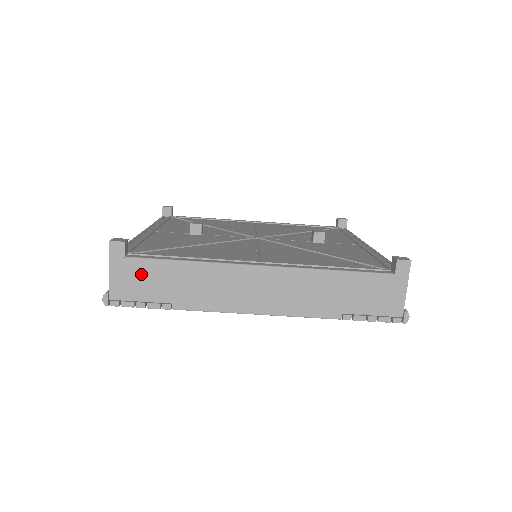
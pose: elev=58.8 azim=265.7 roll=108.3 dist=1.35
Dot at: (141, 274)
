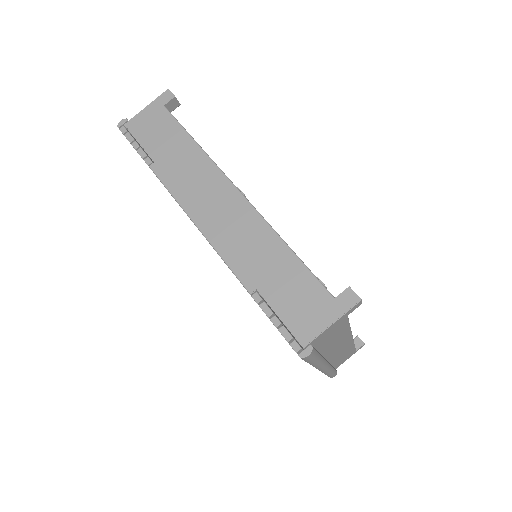
Dot at: (160, 125)
